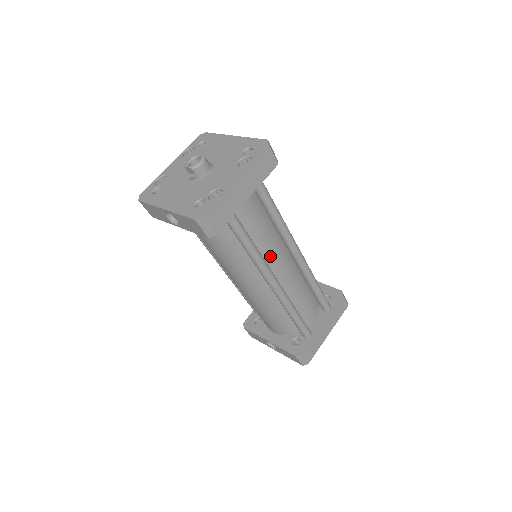
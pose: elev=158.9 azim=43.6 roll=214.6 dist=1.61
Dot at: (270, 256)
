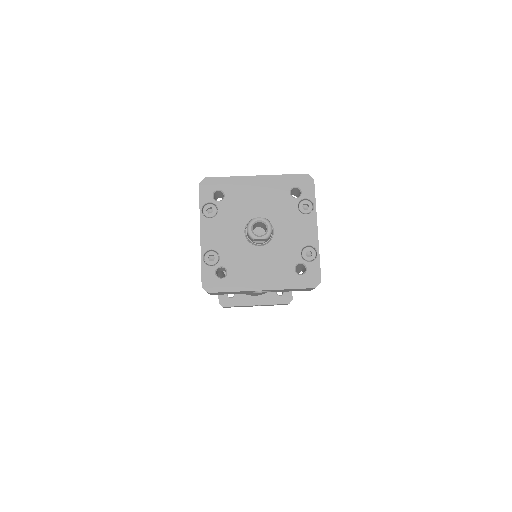
Dot at: occluded
